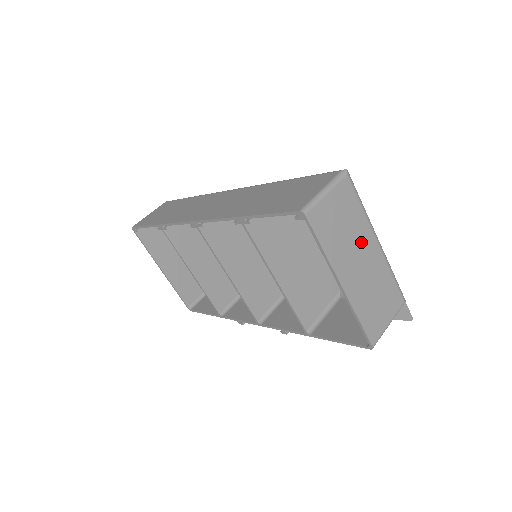
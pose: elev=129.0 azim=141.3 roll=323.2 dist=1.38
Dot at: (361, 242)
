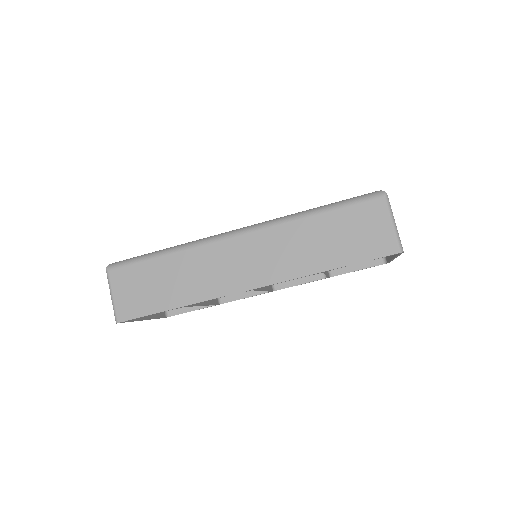
Dot at: occluded
